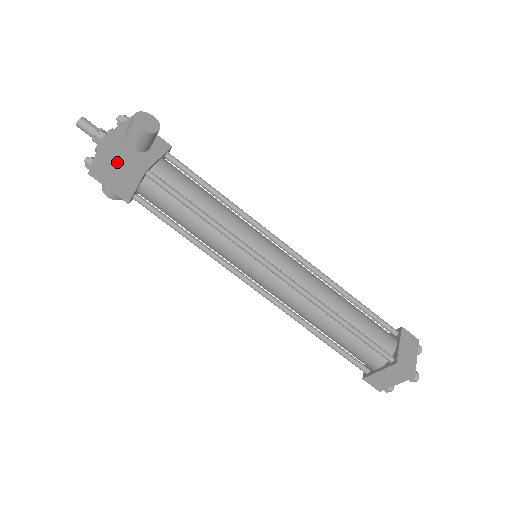
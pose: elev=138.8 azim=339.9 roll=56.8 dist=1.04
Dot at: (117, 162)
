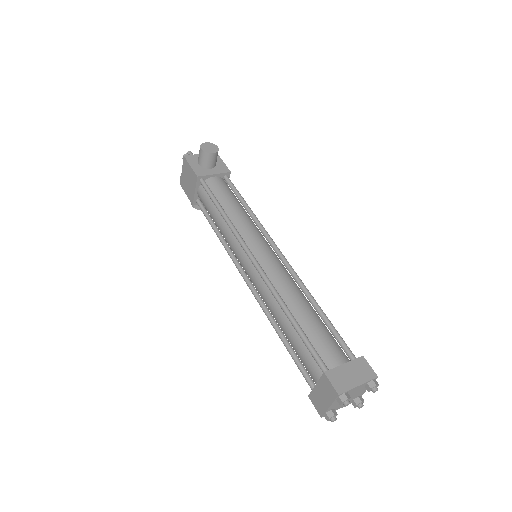
Dot at: (188, 172)
